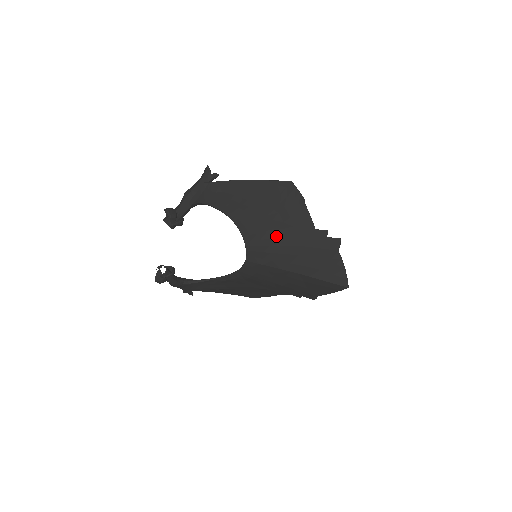
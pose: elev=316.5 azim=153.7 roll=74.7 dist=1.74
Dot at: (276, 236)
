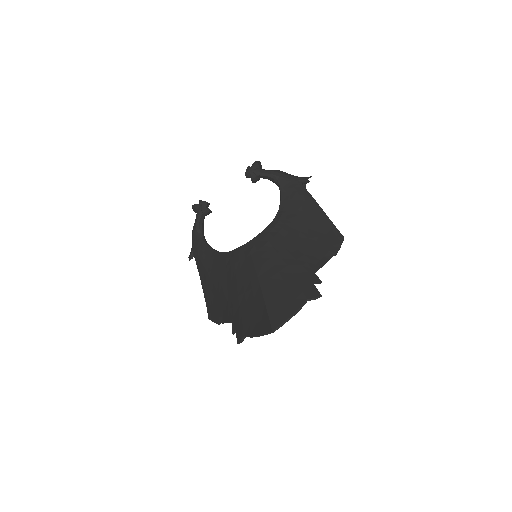
Dot at: (286, 247)
